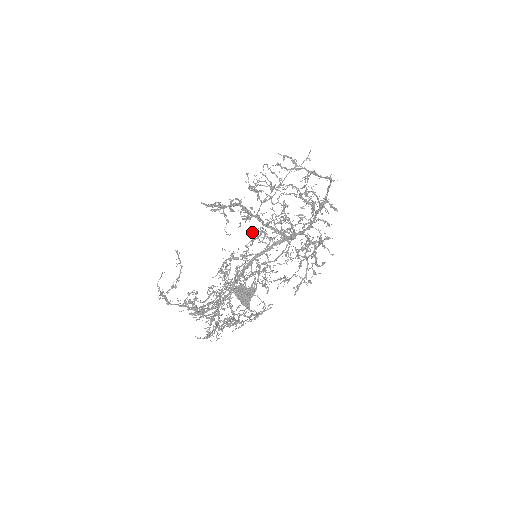
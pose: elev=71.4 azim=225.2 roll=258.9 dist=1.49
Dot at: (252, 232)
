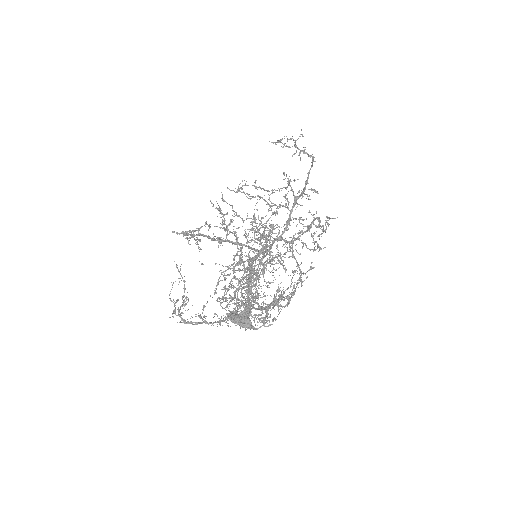
Dot at: occluded
